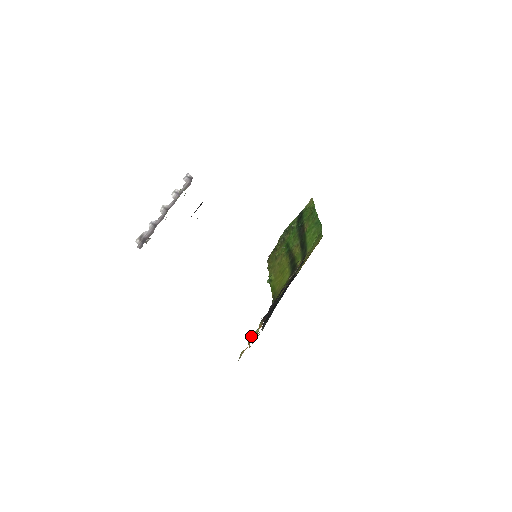
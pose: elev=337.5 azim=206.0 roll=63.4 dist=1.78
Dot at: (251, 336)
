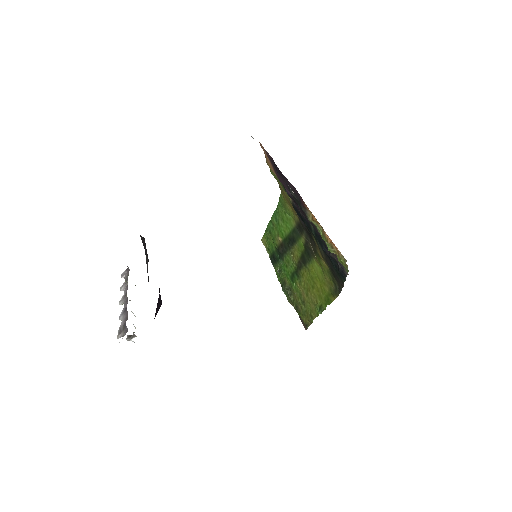
Dot at: occluded
